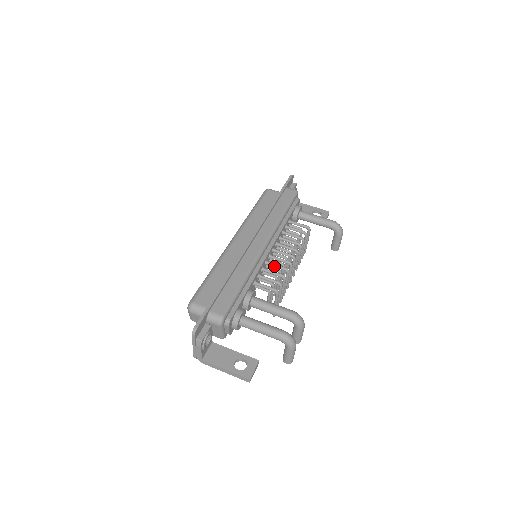
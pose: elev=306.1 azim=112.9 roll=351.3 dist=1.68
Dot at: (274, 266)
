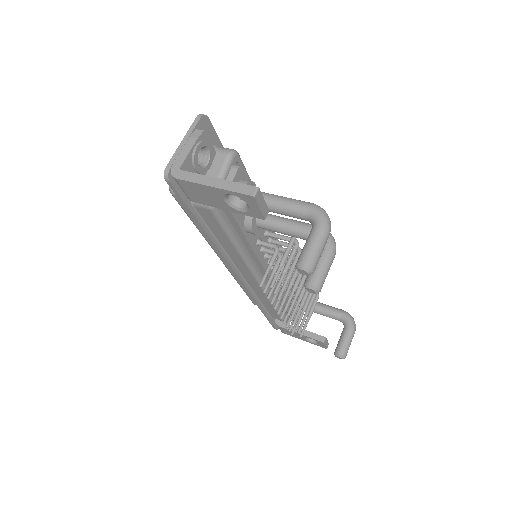
Dot at: (285, 249)
